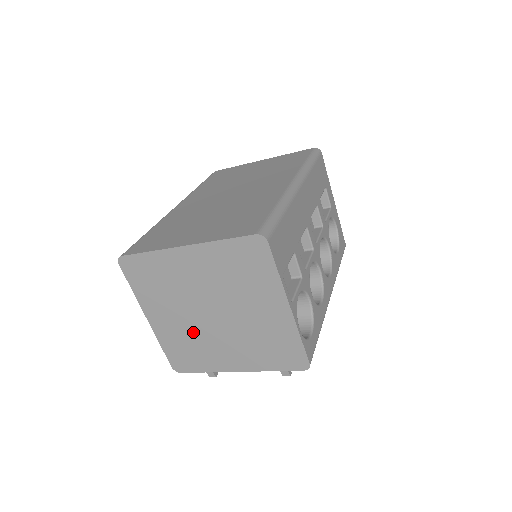
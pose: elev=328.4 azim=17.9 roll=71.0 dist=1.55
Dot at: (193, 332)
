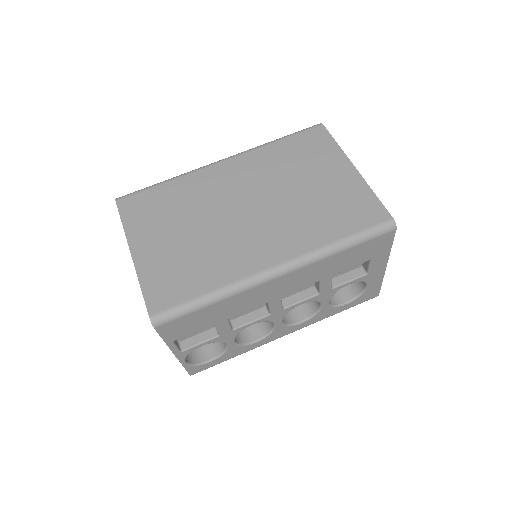
Dot at: occluded
